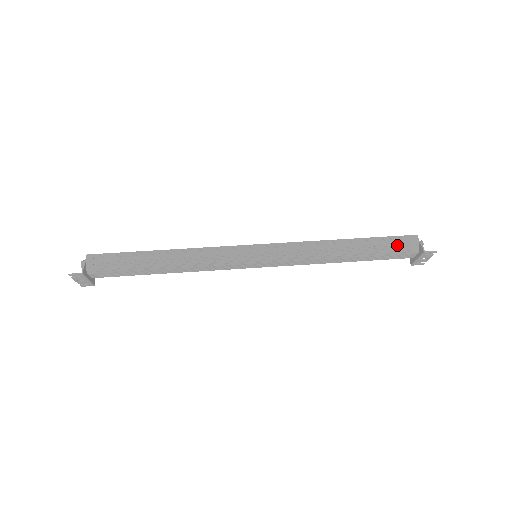
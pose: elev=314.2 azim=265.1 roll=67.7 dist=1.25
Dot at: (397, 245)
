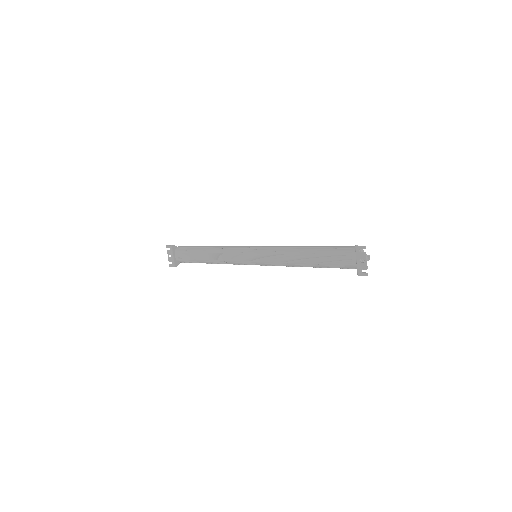
Dot at: (342, 248)
